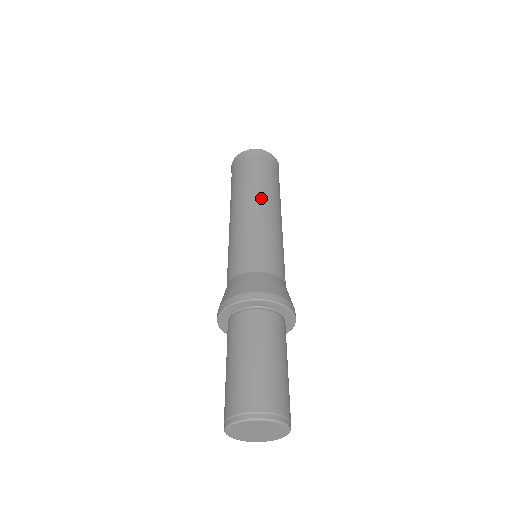
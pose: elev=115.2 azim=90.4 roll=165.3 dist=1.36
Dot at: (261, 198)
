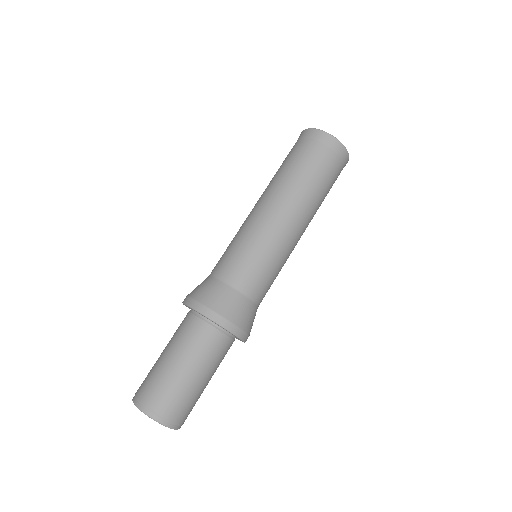
Dot at: (292, 204)
